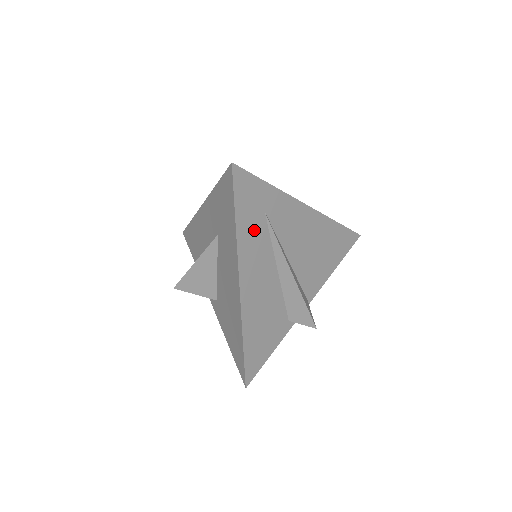
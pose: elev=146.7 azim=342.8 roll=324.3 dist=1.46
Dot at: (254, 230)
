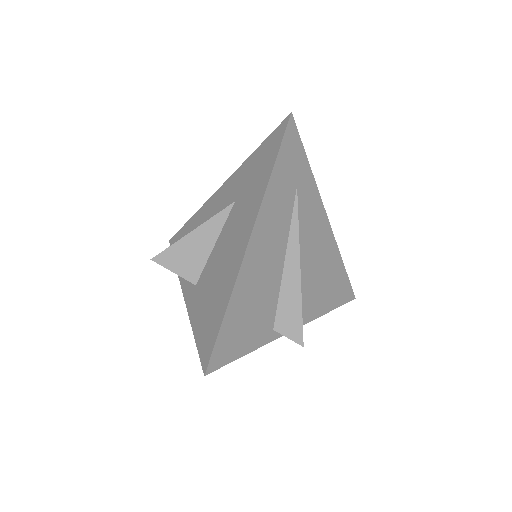
Dot at: (283, 193)
